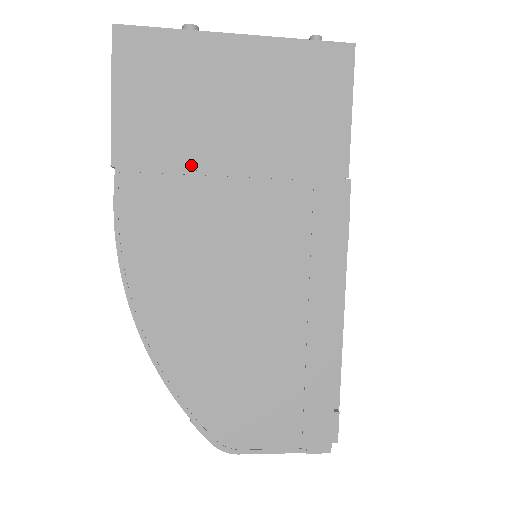
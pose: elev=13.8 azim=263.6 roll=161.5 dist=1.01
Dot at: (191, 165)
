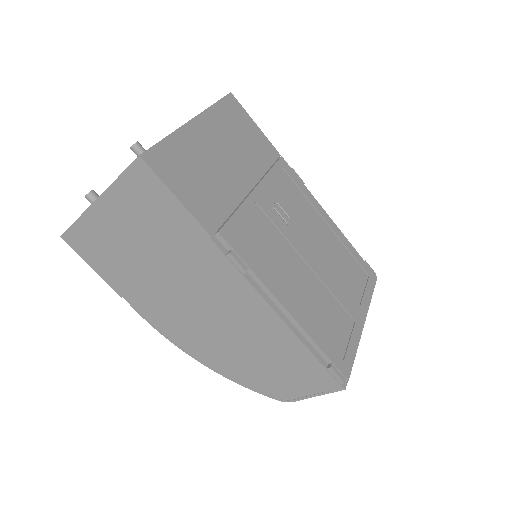
Dot at: (144, 279)
